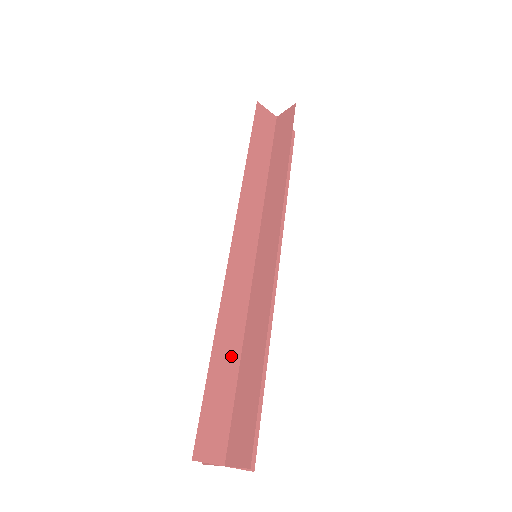
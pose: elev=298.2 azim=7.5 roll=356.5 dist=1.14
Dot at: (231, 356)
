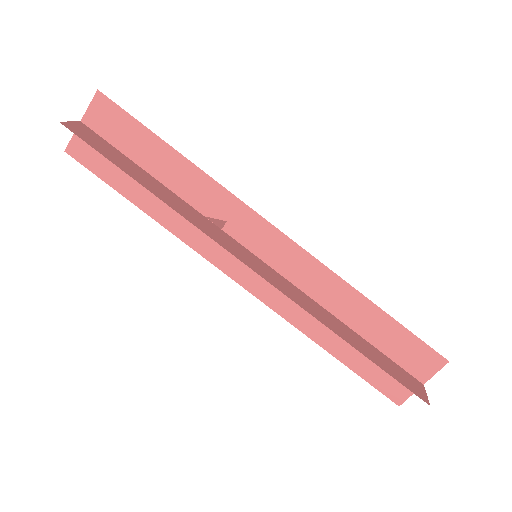
Dot at: occluded
